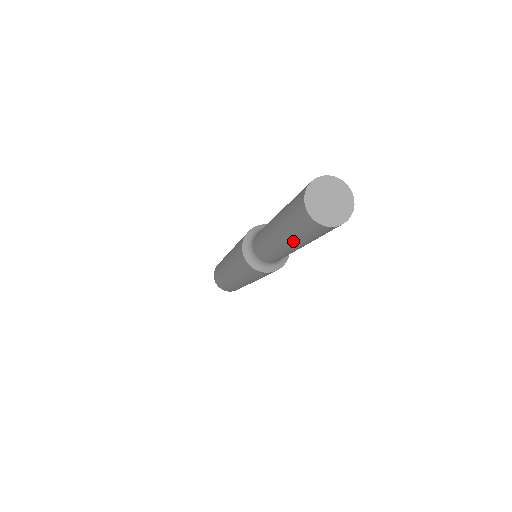
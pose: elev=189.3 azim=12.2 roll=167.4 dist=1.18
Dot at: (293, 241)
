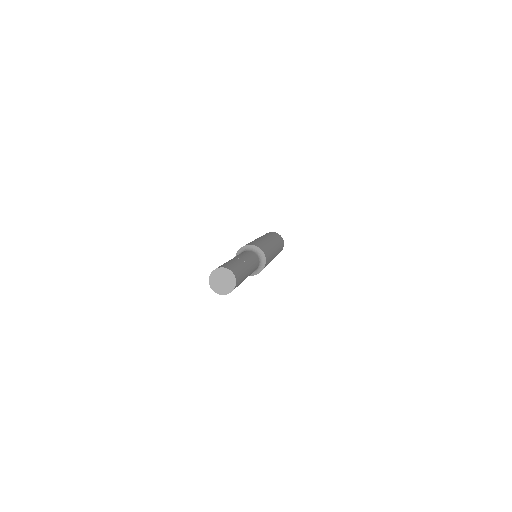
Dot at: occluded
